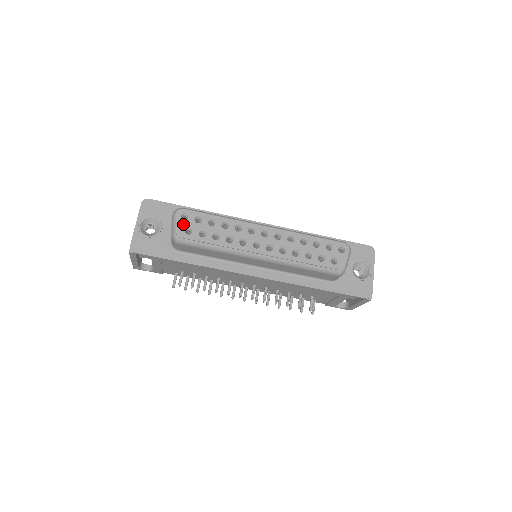
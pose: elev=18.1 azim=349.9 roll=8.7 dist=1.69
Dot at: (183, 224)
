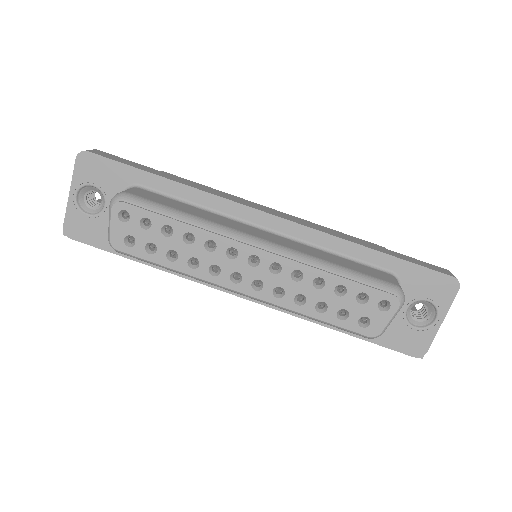
Dot at: (121, 228)
